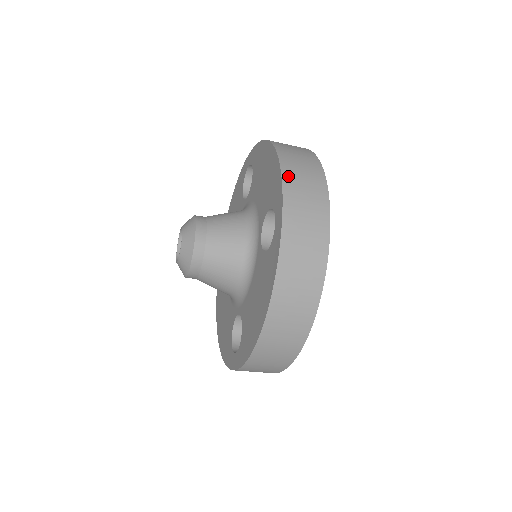
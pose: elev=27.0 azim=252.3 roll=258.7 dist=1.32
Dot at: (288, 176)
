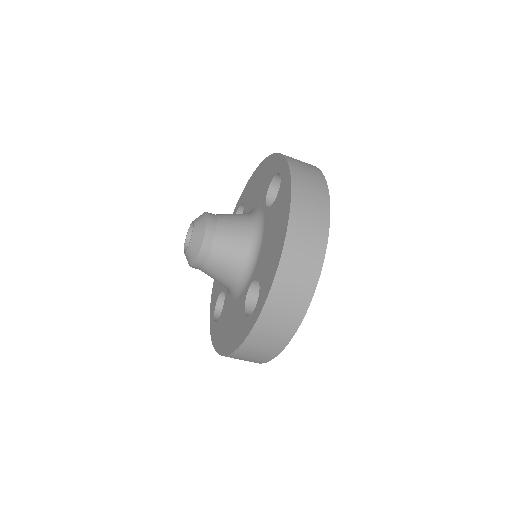
Dot at: occluded
